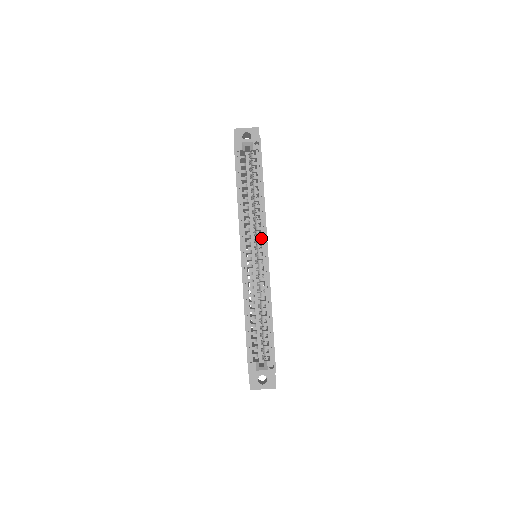
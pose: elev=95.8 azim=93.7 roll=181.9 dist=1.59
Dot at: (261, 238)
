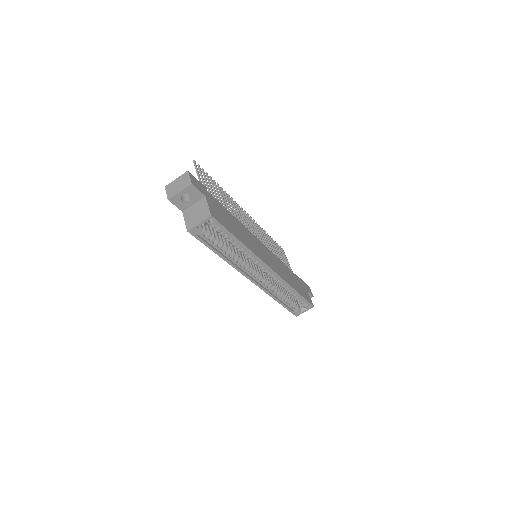
Dot at: occluded
